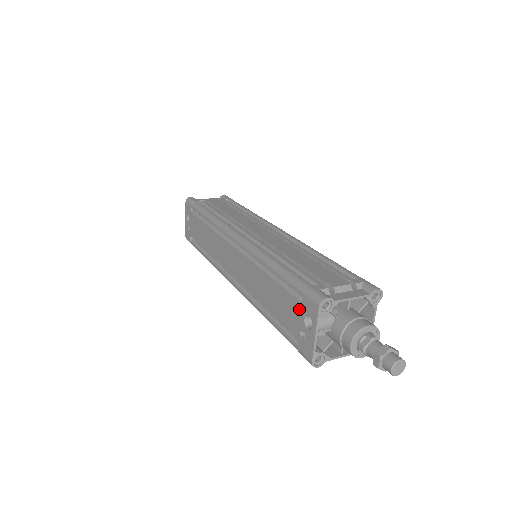
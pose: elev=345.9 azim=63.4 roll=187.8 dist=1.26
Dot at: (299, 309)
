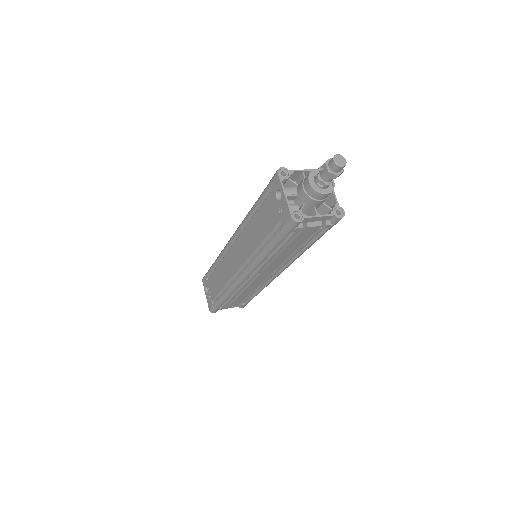
Dot at: (272, 199)
